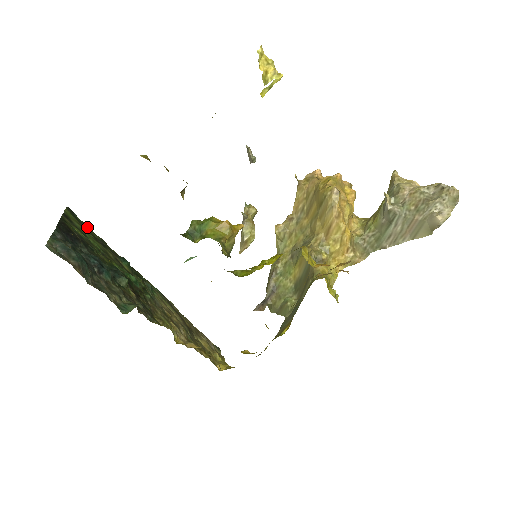
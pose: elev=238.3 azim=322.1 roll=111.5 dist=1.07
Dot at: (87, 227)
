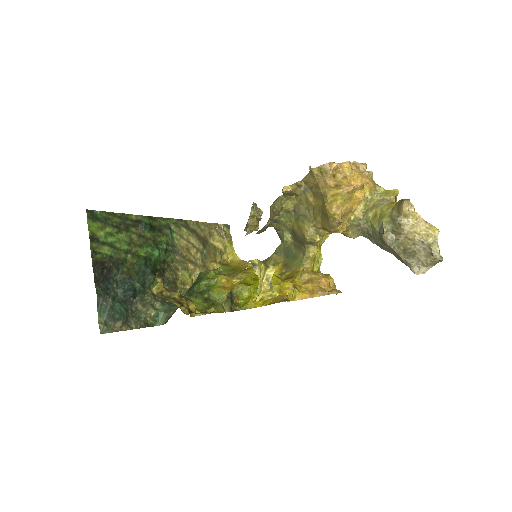
Dot at: (108, 215)
